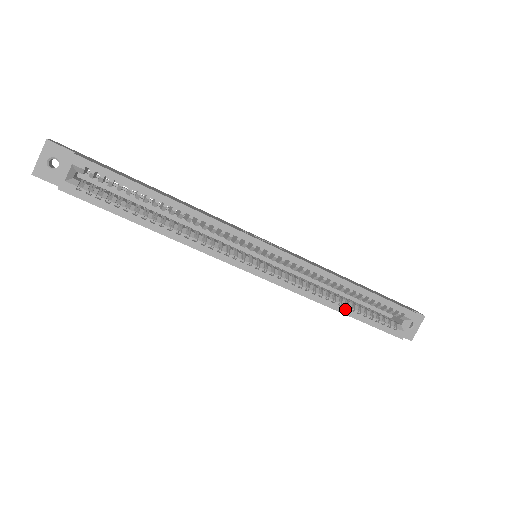
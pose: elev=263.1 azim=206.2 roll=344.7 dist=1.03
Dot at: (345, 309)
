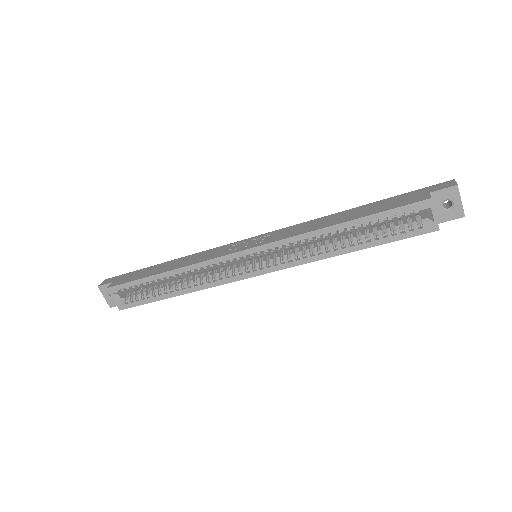
Dot at: (352, 247)
